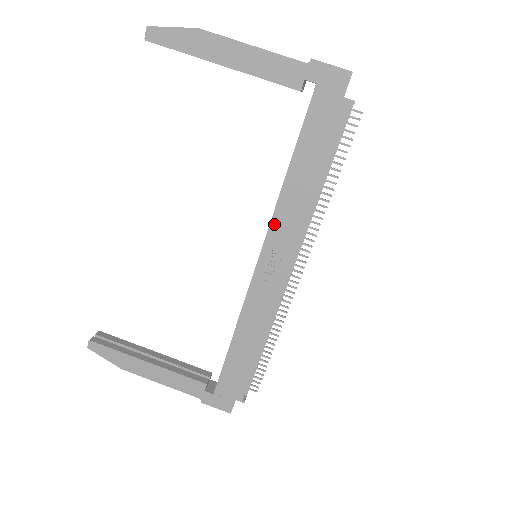
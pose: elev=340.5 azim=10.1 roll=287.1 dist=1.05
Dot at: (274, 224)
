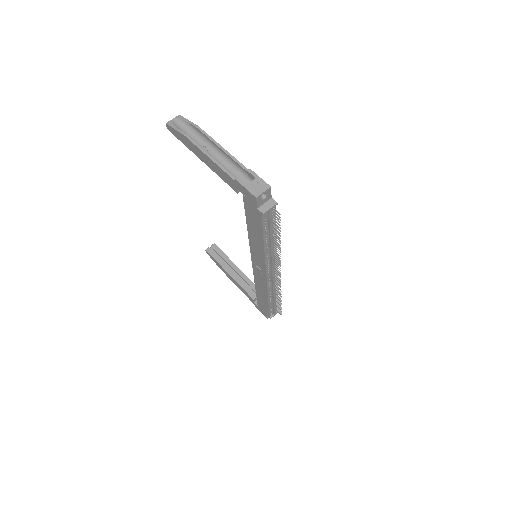
Dot at: (252, 250)
